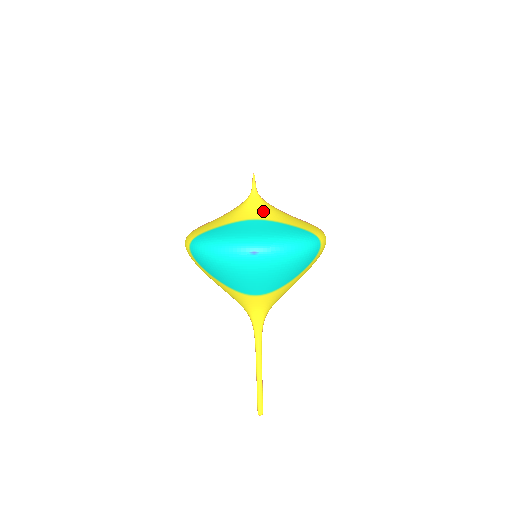
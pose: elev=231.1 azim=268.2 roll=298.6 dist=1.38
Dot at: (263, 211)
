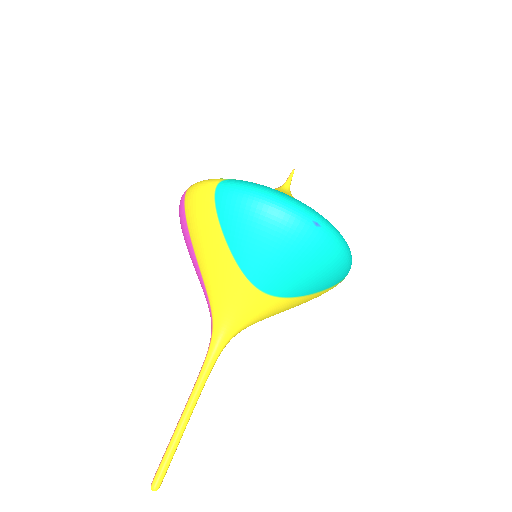
Dot at: occluded
